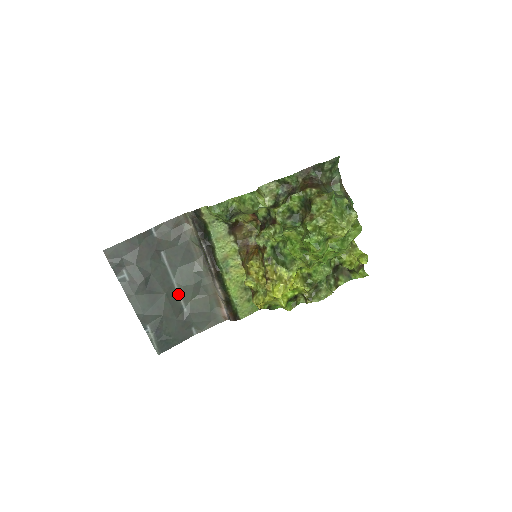
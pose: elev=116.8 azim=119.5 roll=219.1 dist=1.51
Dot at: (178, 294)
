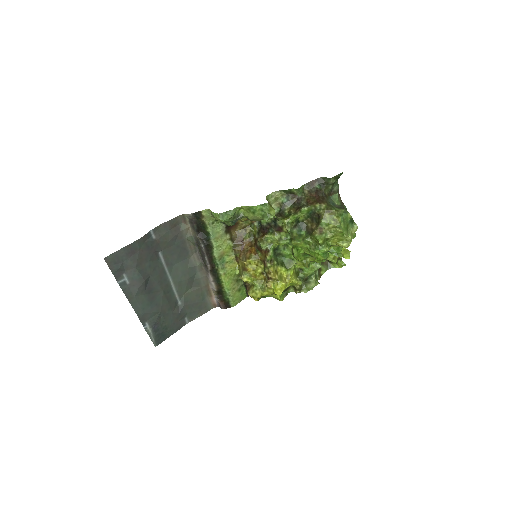
Dot at: (173, 289)
